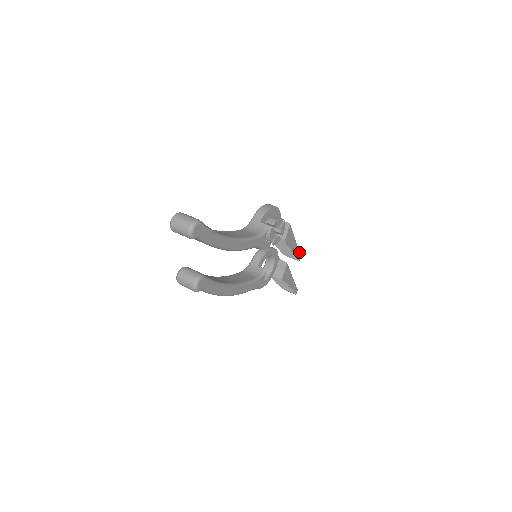
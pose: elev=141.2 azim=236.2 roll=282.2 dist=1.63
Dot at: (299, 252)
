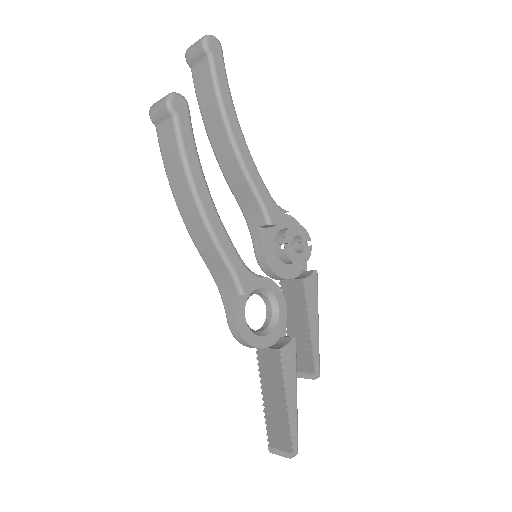
Dot at: (319, 357)
